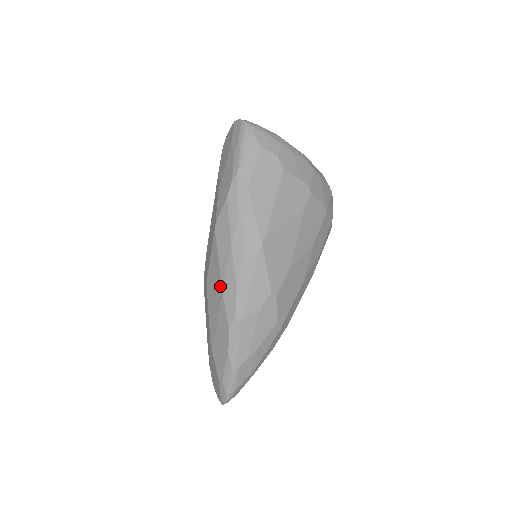
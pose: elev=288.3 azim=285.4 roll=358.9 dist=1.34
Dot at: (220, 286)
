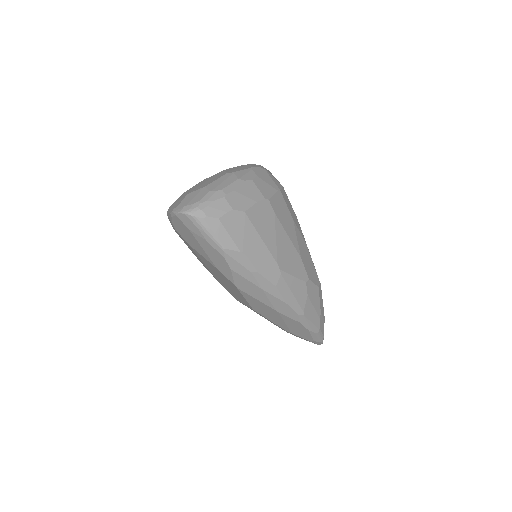
Dot at: (272, 310)
